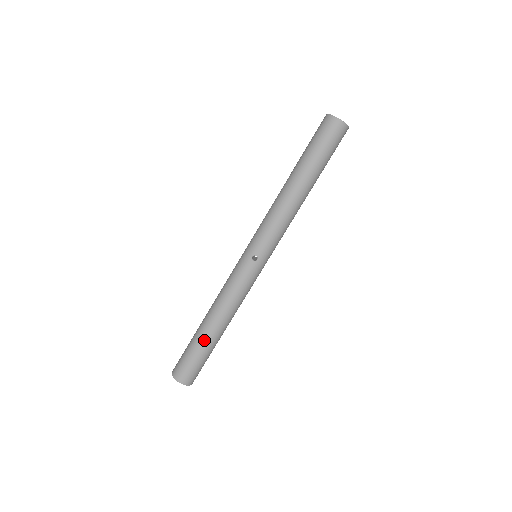
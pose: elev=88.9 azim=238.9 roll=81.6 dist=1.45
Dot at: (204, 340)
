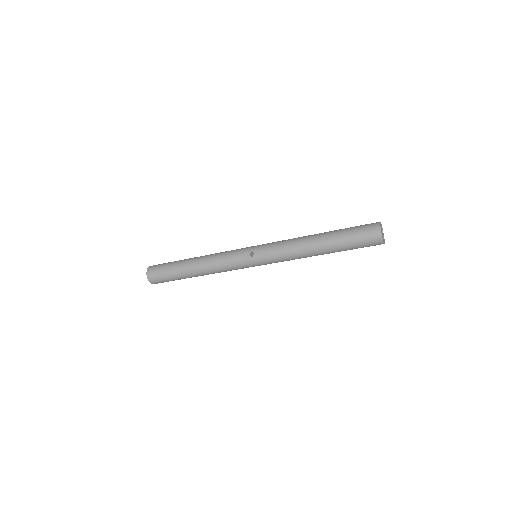
Dot at: (181, 267)
